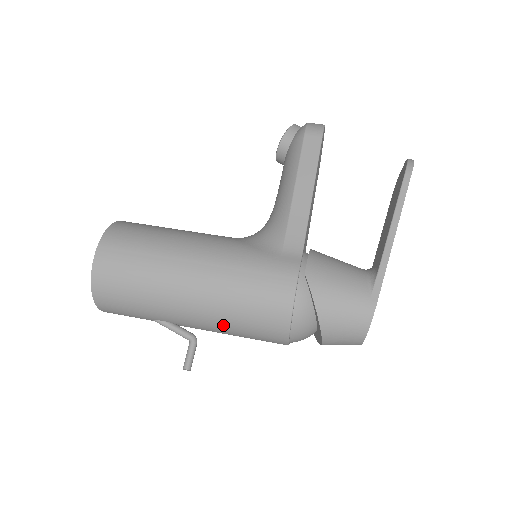
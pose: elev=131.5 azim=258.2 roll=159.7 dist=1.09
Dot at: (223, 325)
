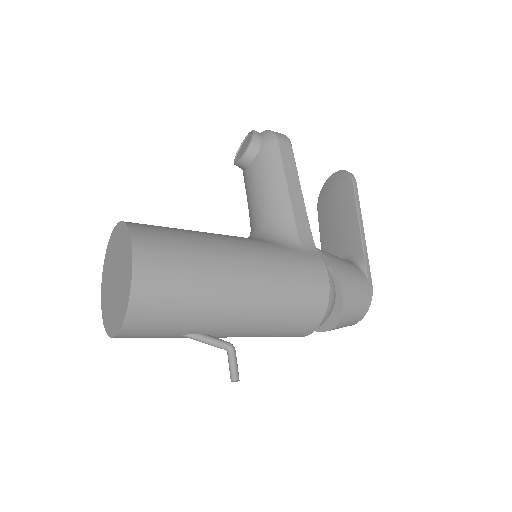
Dot at: (265, 326)
